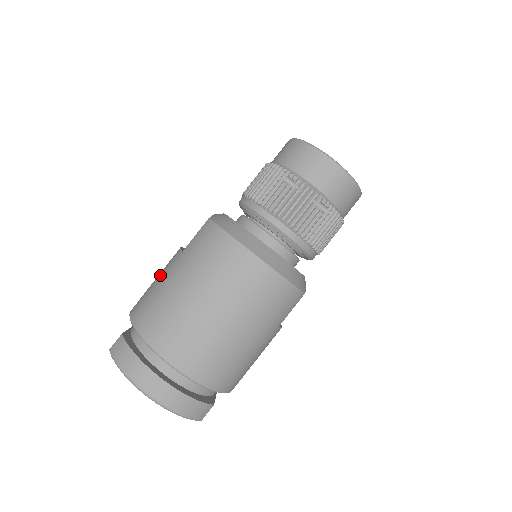
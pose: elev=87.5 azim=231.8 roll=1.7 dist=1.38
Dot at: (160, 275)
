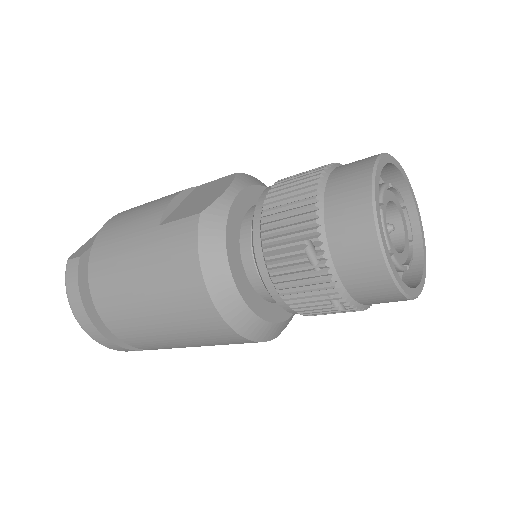
Dot at: (133, 225)
